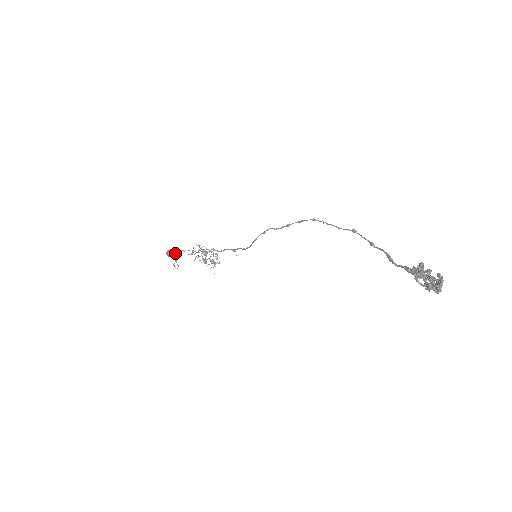
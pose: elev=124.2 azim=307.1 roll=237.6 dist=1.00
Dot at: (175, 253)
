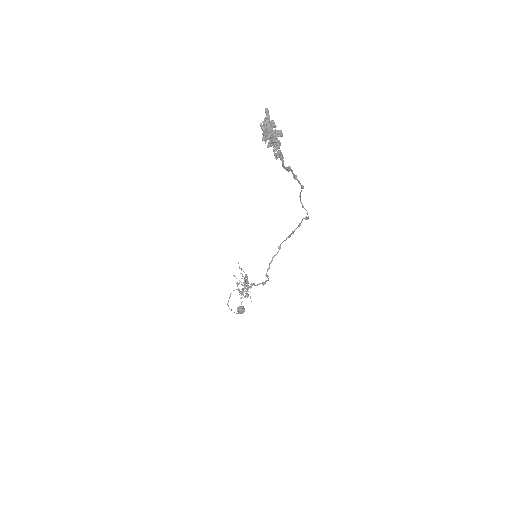
Dot at: (243, 310)
